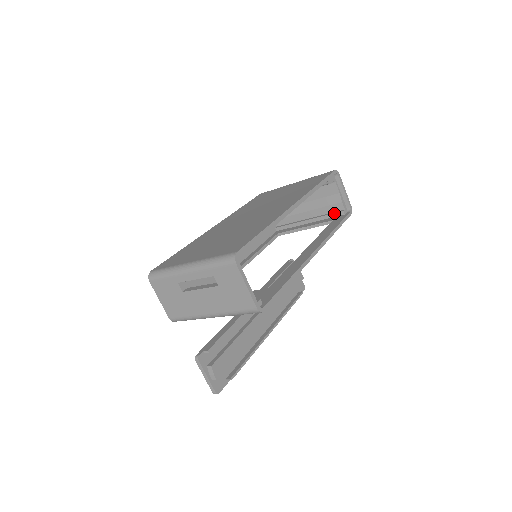
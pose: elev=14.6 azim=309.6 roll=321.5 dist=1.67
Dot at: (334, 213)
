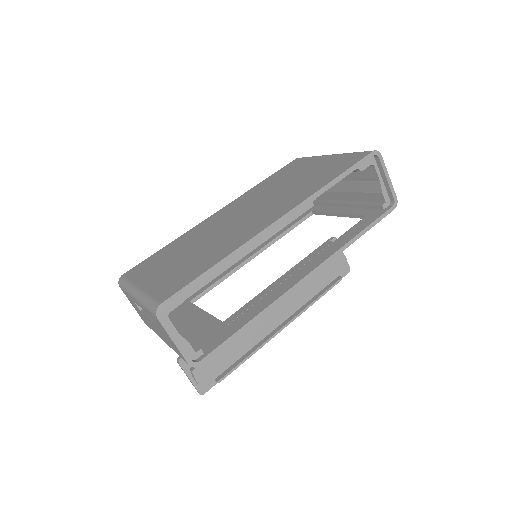
Dot at: (372, 204)
